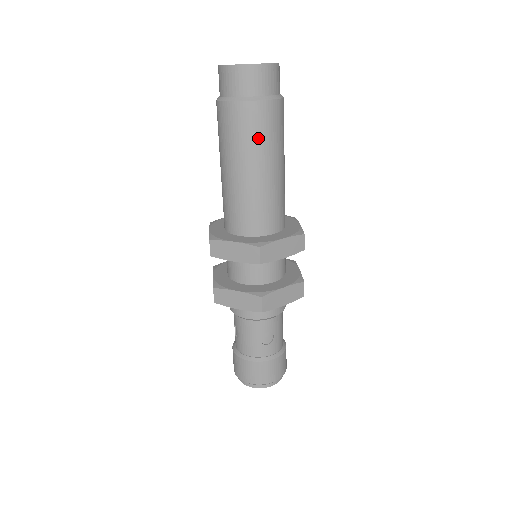
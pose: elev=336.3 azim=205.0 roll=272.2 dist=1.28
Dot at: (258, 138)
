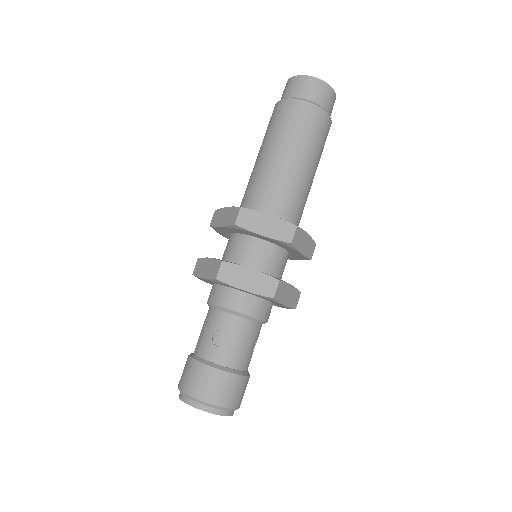
Dot at: (286, 127)
